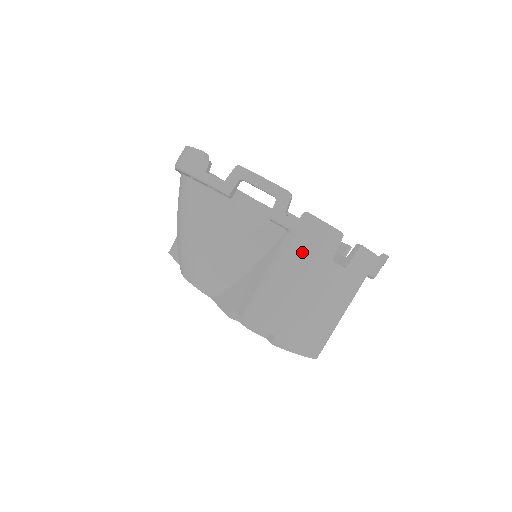
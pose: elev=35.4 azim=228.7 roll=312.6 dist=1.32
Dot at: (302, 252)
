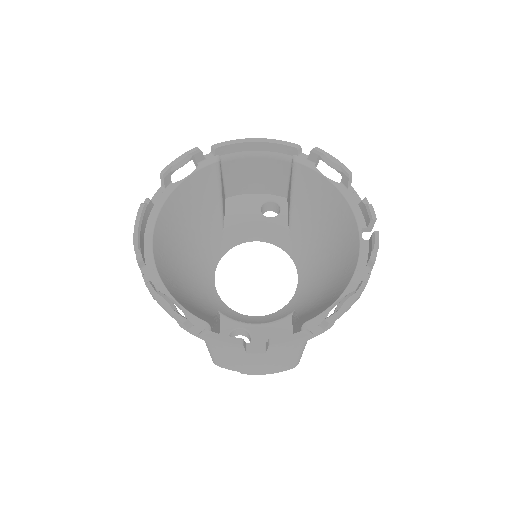
Dot at: (217, 349)
